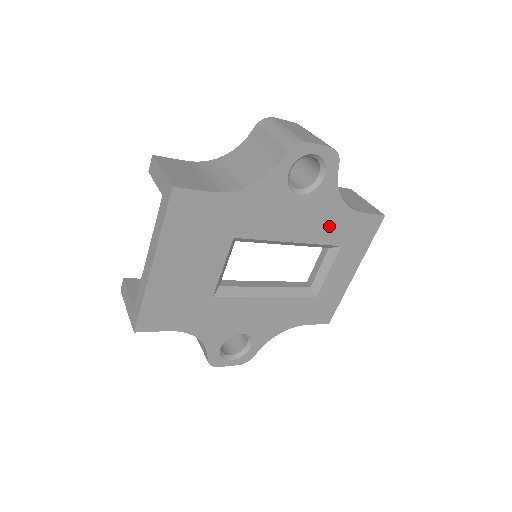
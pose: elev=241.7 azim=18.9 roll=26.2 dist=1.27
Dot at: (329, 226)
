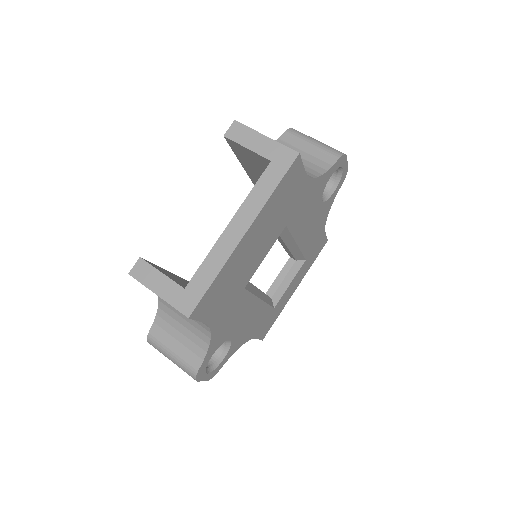
Dot at: (313, 238)
